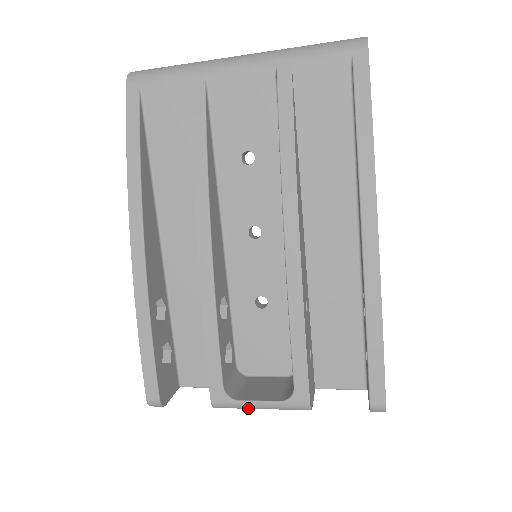
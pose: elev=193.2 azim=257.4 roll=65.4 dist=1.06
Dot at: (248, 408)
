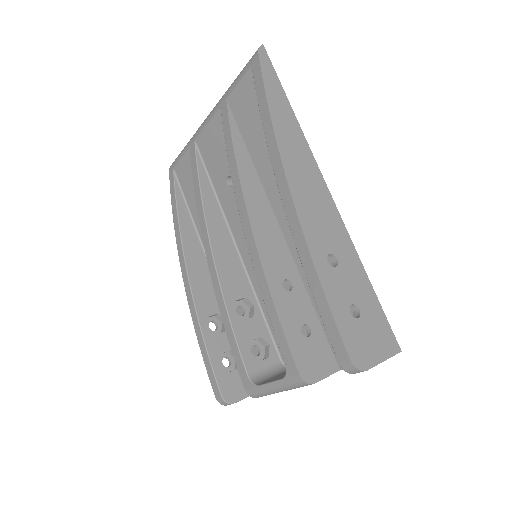
Dot at: (270, 392)
